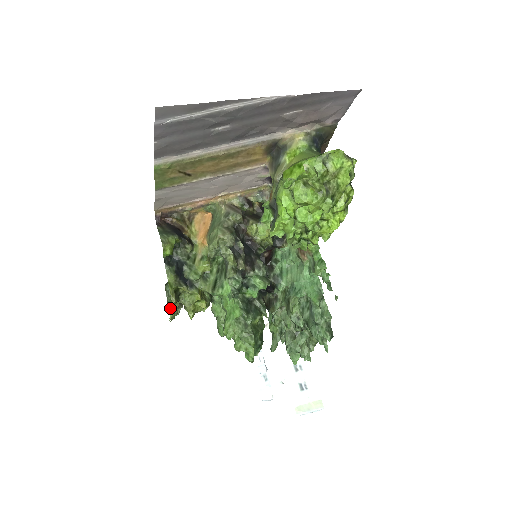
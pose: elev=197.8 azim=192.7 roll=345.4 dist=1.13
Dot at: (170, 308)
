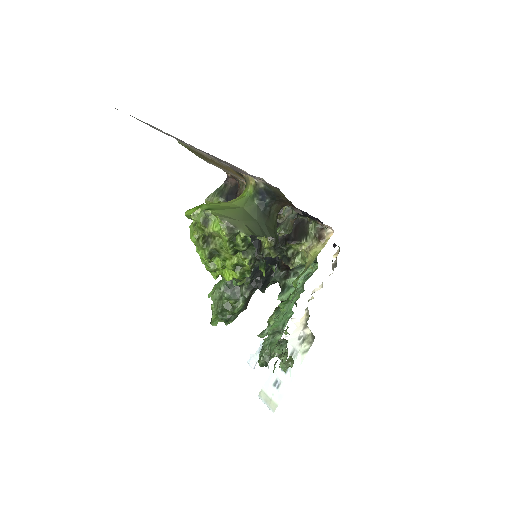
Dot at: occluded
